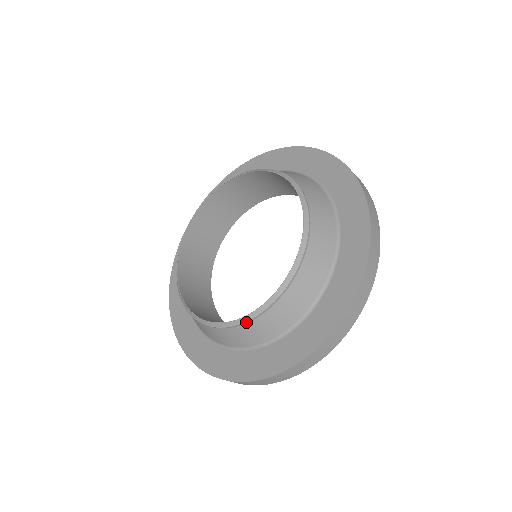
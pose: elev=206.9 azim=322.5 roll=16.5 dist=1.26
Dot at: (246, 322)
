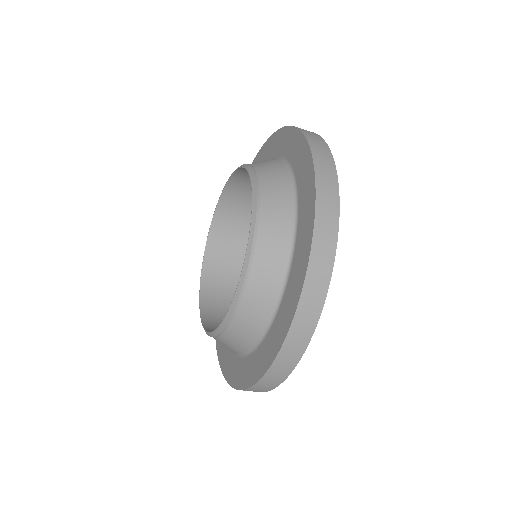
Dot at: (247, 274)
